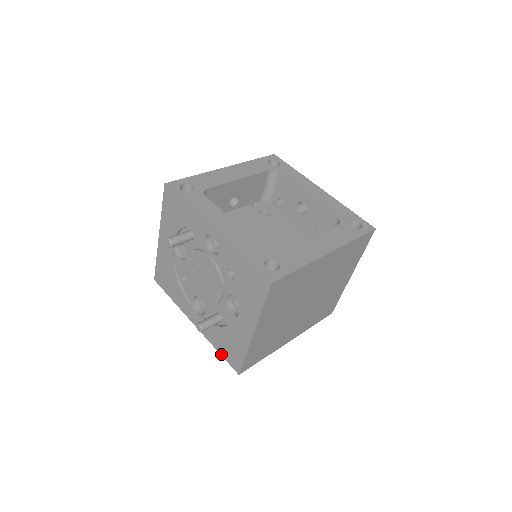
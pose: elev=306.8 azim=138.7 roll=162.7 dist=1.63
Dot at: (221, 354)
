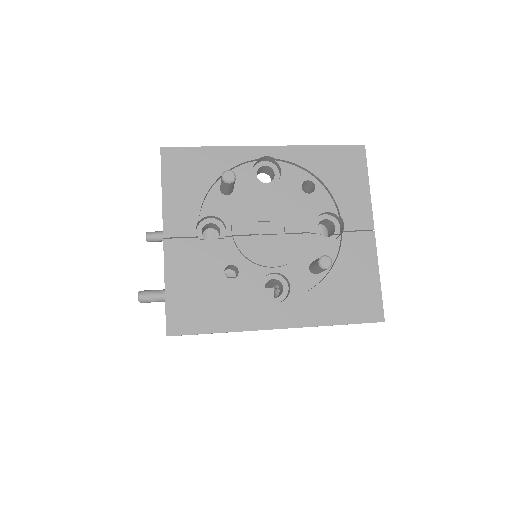
Dot at: (346, 322)
